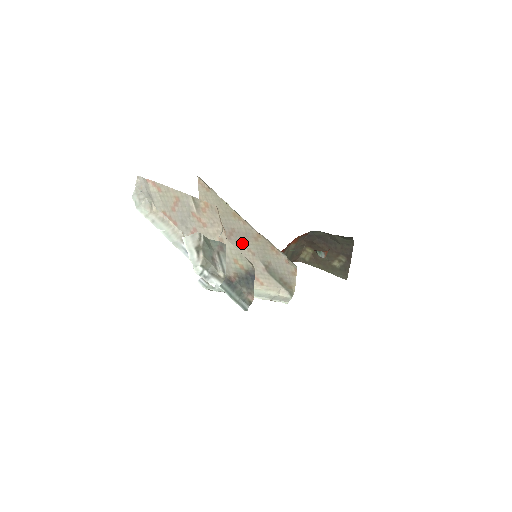
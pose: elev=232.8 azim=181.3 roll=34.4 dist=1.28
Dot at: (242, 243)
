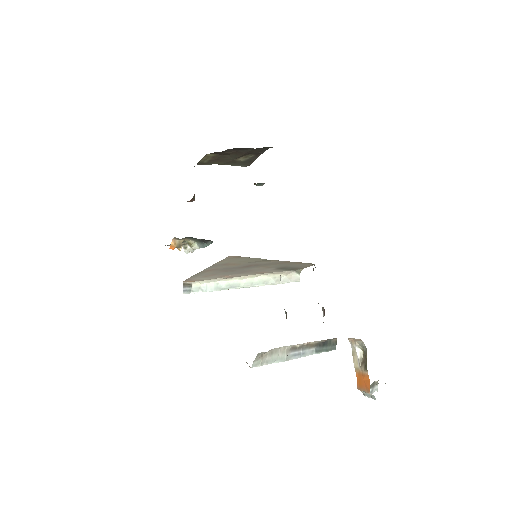
Dot at: (260, 266)
